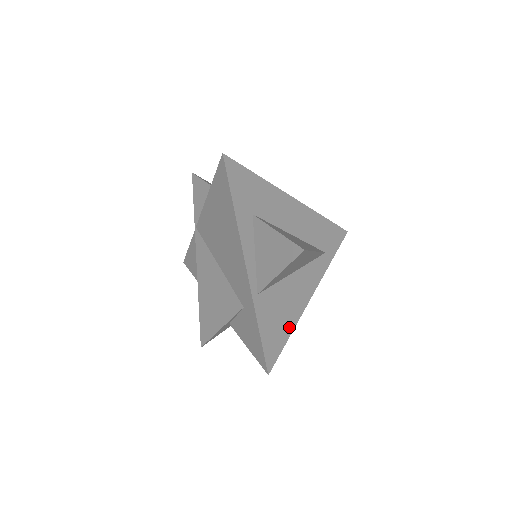
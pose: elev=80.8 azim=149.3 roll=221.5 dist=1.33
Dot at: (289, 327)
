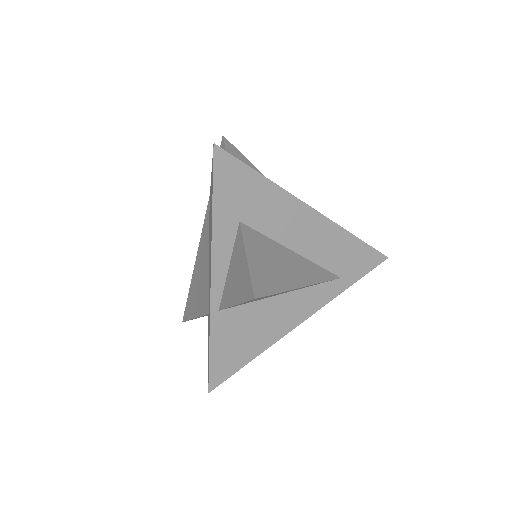
Dot at: (255, 350)
